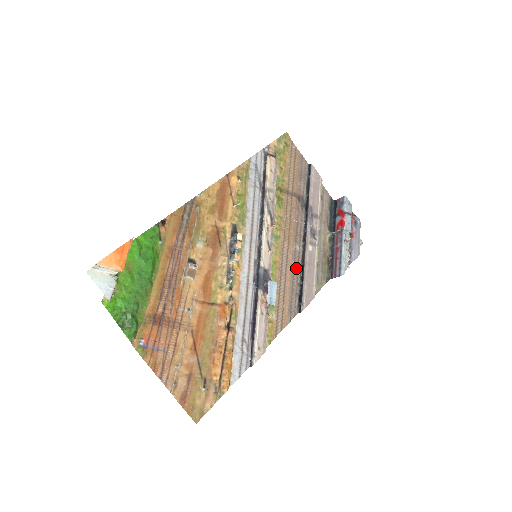
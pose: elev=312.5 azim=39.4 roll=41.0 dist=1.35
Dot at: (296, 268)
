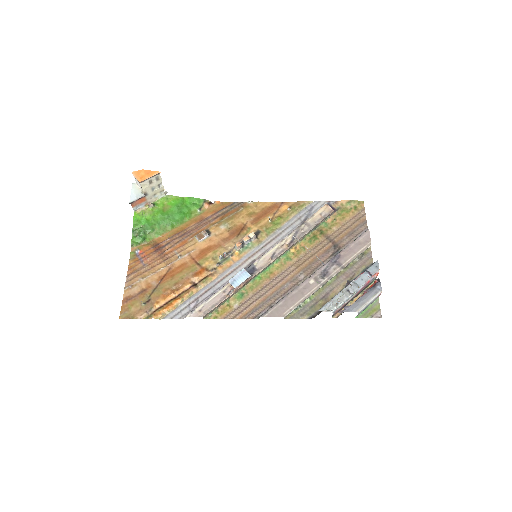
Dot at: (287, 289)
